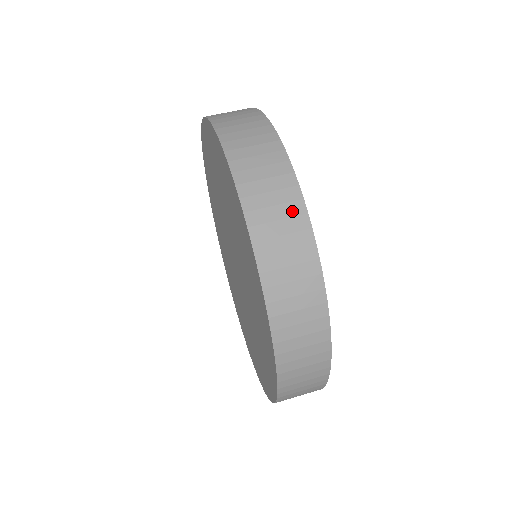
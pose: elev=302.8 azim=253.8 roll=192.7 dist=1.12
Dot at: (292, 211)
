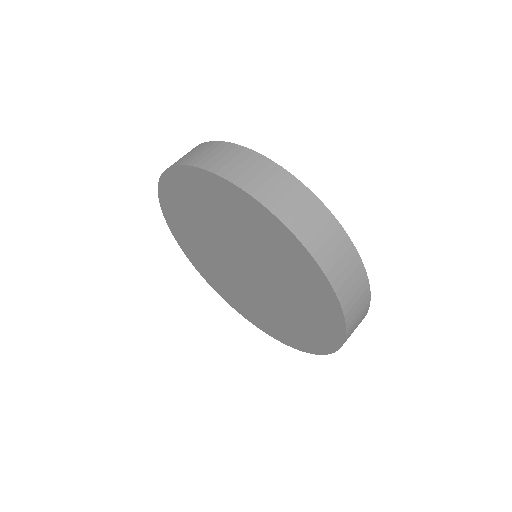
Dot at: (316, 210)
